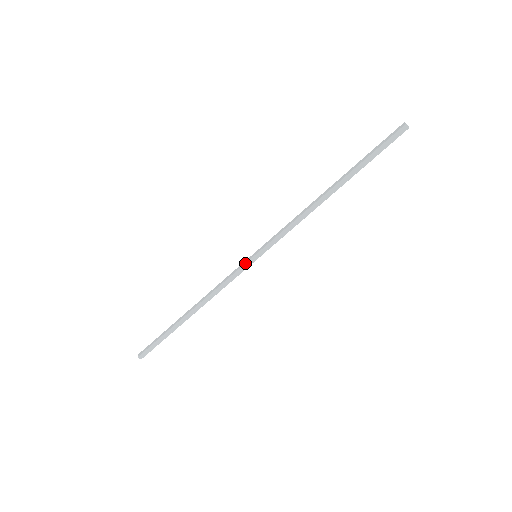
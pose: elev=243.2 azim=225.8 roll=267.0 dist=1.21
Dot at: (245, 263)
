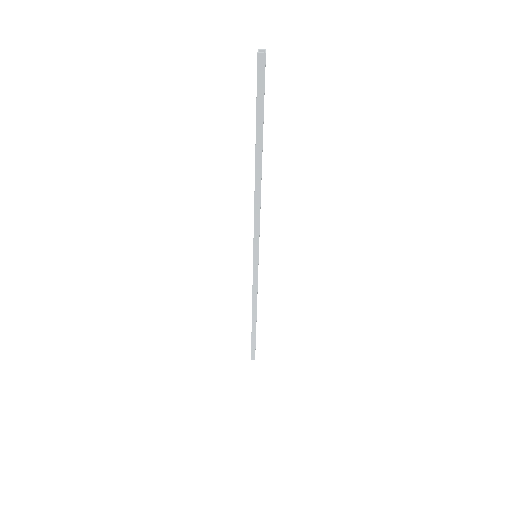
Dot at: occluded
